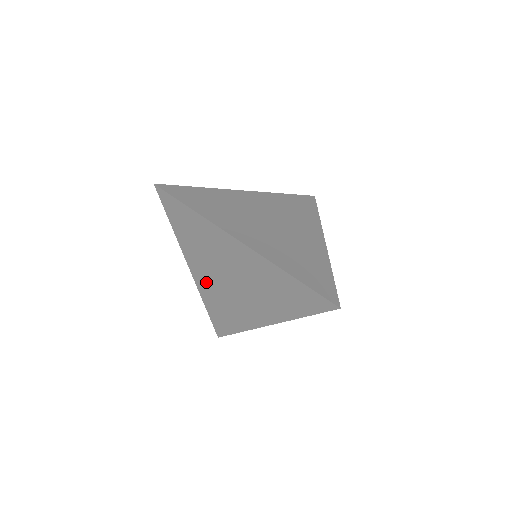
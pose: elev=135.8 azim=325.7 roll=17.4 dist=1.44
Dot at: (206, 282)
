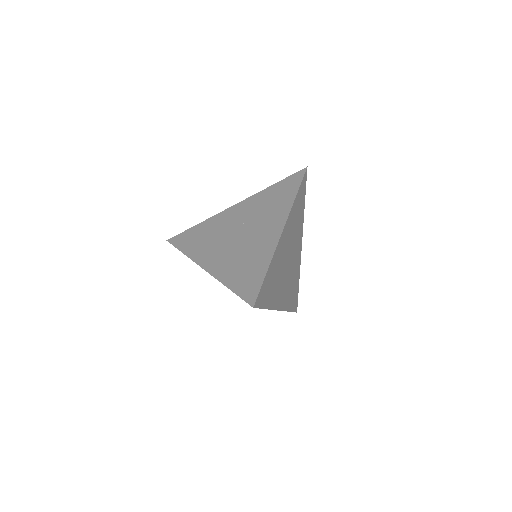
Dot at: occluded
